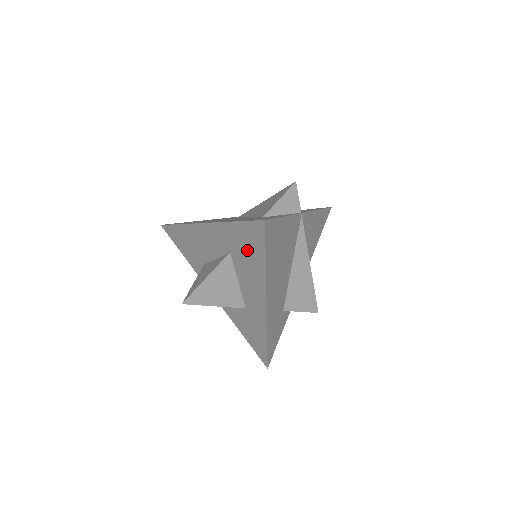
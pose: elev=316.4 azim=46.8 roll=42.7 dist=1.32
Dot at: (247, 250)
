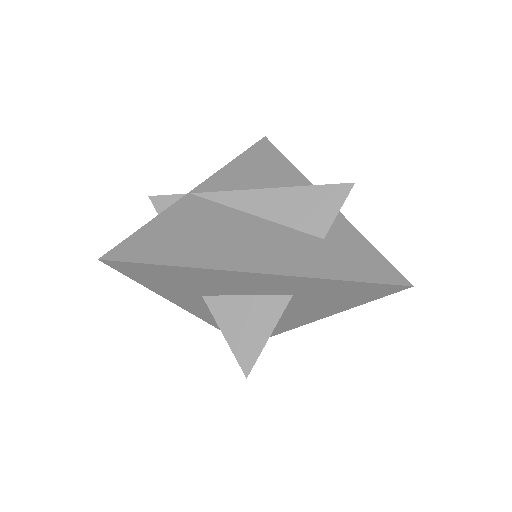
Dot at: (337, 297)
